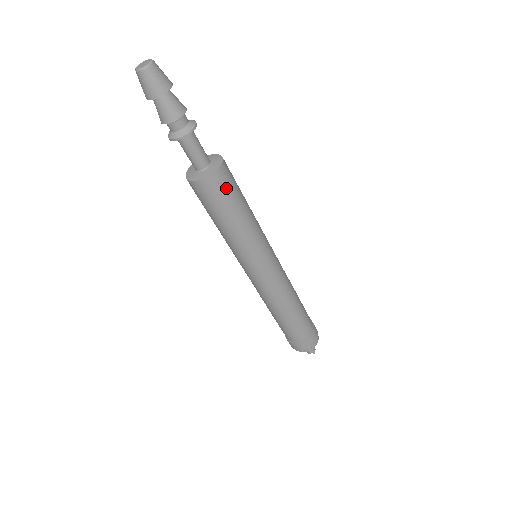
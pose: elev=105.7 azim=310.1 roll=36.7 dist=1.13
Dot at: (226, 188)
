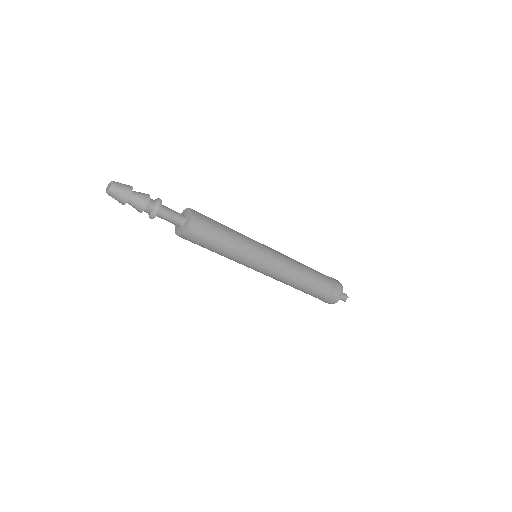
Dot at: (205, 220)
